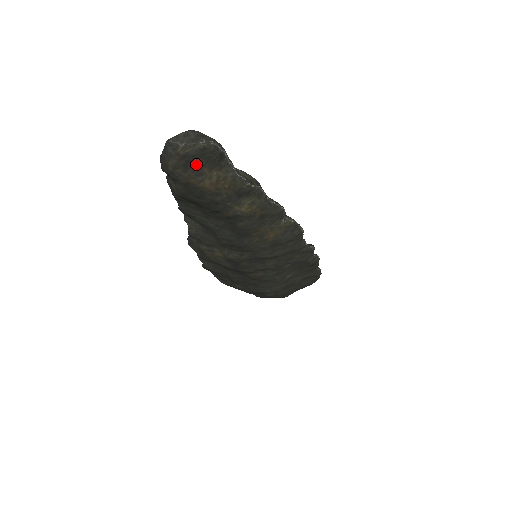
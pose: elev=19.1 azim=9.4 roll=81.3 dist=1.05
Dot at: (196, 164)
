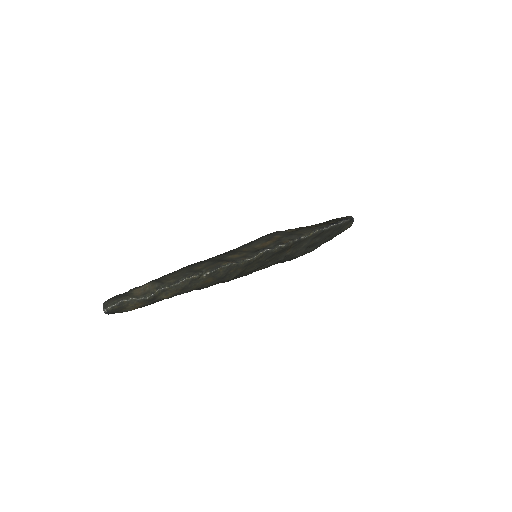
Dot at: (117, 312)
